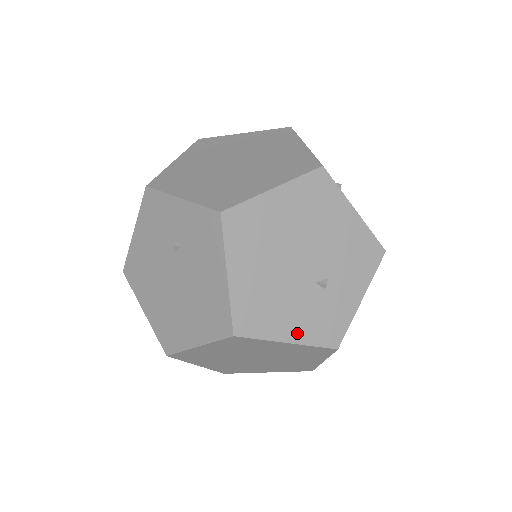
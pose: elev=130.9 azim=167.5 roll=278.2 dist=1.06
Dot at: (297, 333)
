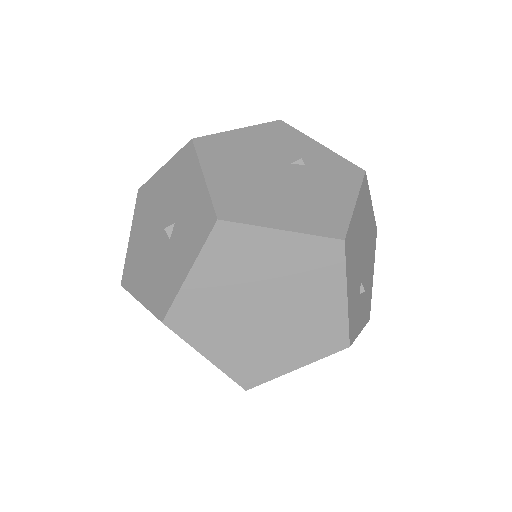
Dot at: (350, 298)
